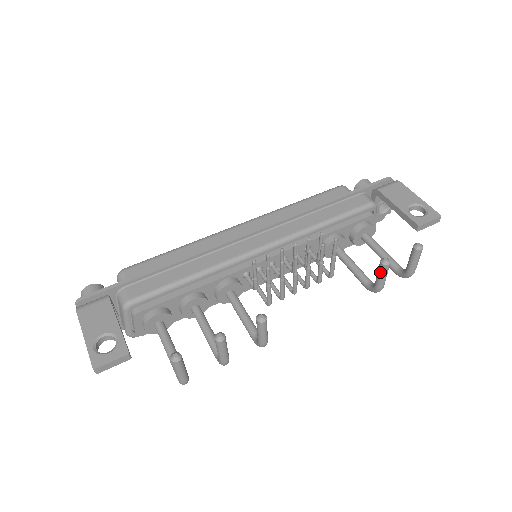
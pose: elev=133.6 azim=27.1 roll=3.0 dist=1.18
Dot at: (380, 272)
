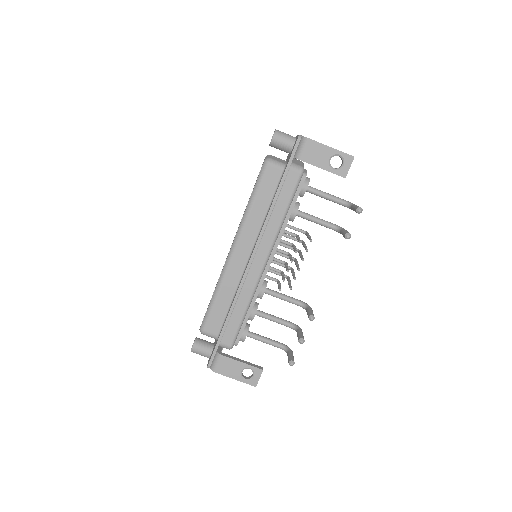
Dot at: occluded
